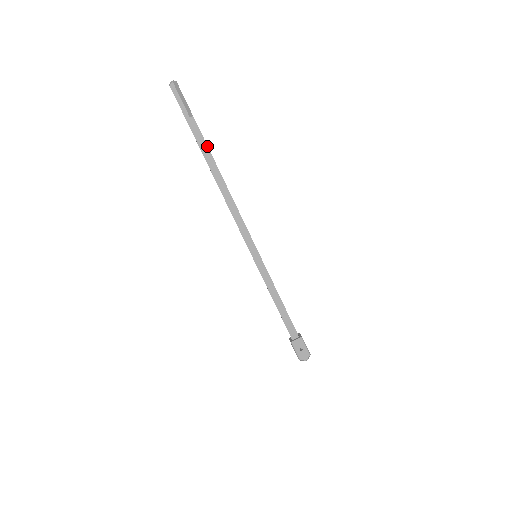
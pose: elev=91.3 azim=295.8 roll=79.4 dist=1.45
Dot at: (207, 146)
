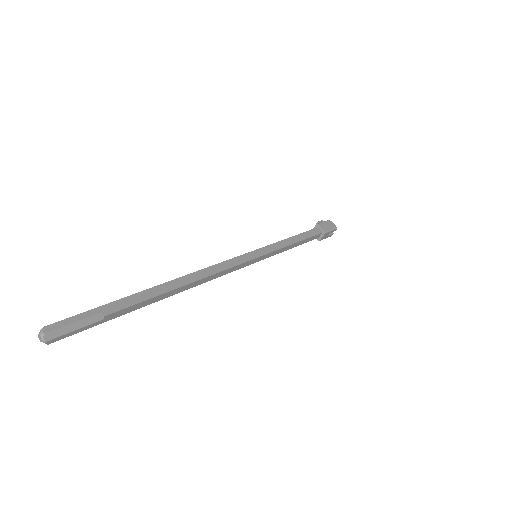
Dot at: (145, 301)
